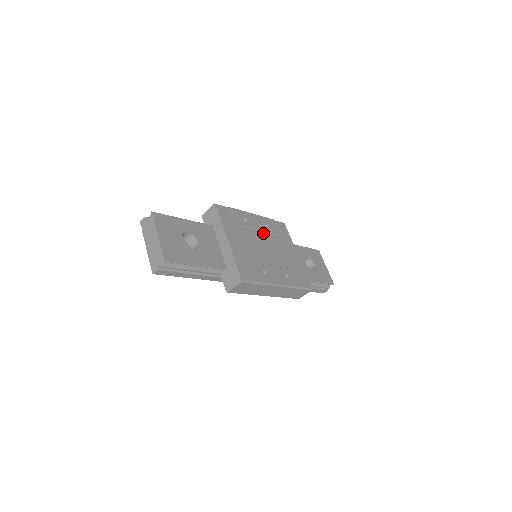
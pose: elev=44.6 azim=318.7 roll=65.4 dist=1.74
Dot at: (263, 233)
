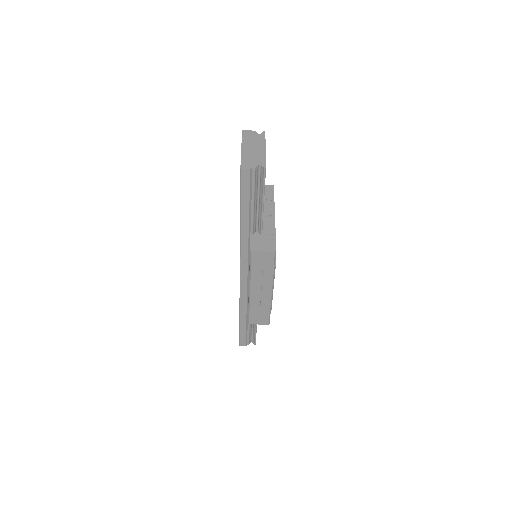
Dot at: occluded
